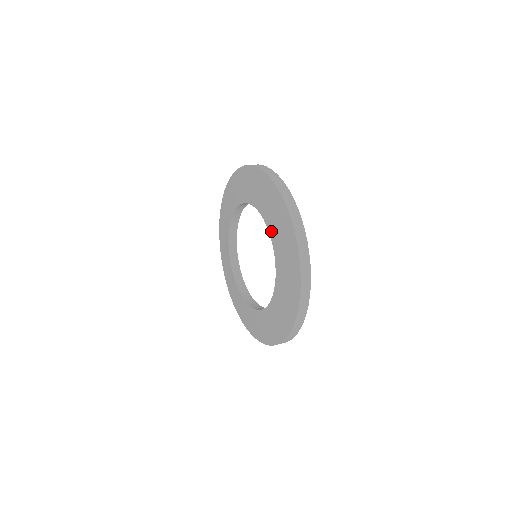
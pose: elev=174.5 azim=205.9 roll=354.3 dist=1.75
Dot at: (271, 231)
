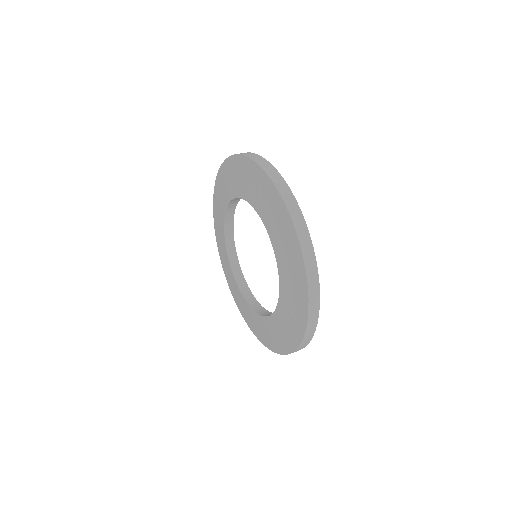
Dot at: (270, 233)
